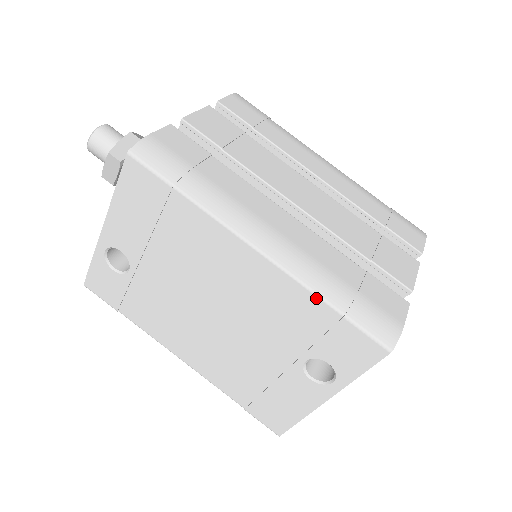
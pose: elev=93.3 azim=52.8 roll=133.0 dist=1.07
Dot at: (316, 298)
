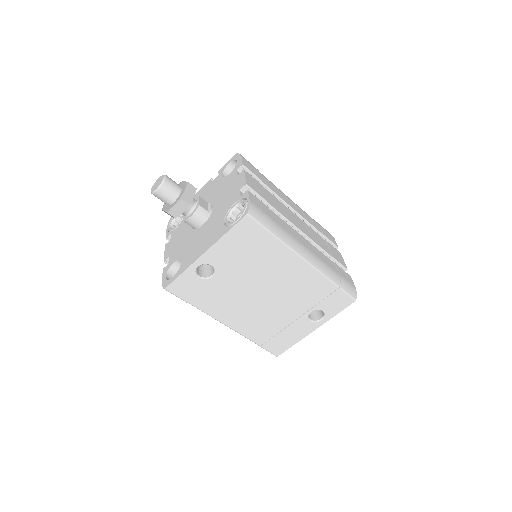
Dot at: (329, 281)
